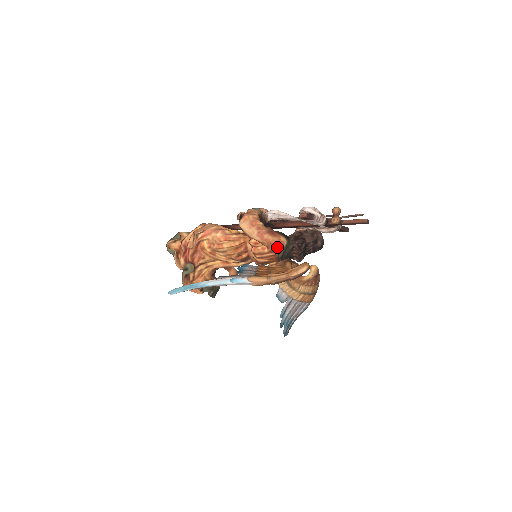
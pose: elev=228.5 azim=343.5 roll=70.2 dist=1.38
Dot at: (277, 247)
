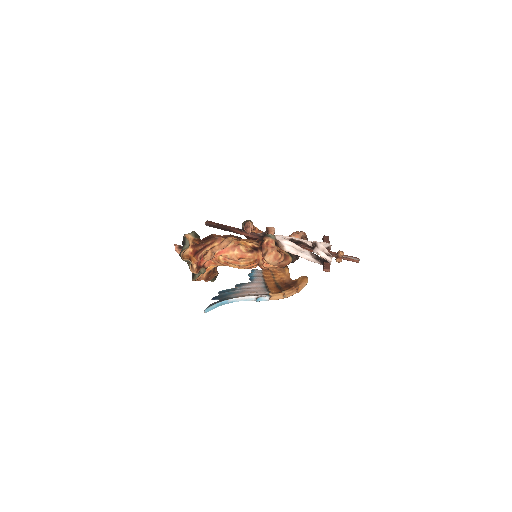
Dot at: (286, 265)
